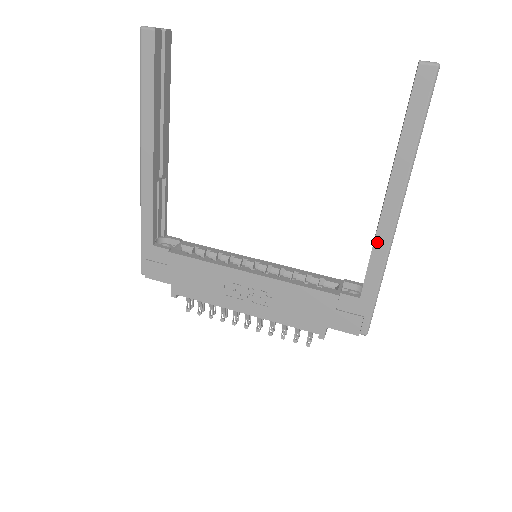
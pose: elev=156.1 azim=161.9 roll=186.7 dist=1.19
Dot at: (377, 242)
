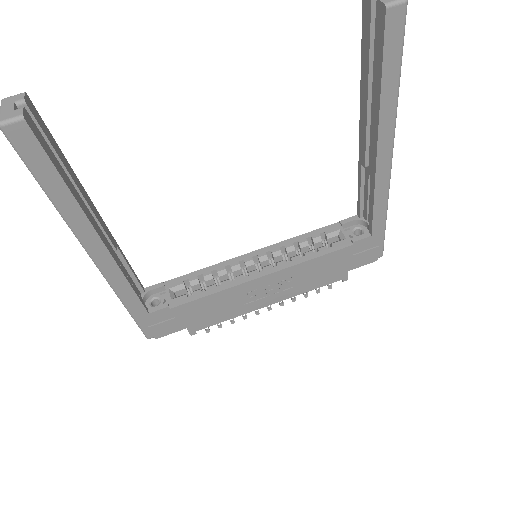
Dot at: (377, 189)
